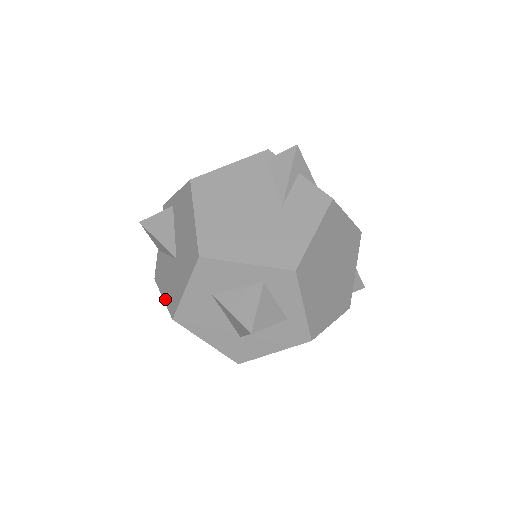
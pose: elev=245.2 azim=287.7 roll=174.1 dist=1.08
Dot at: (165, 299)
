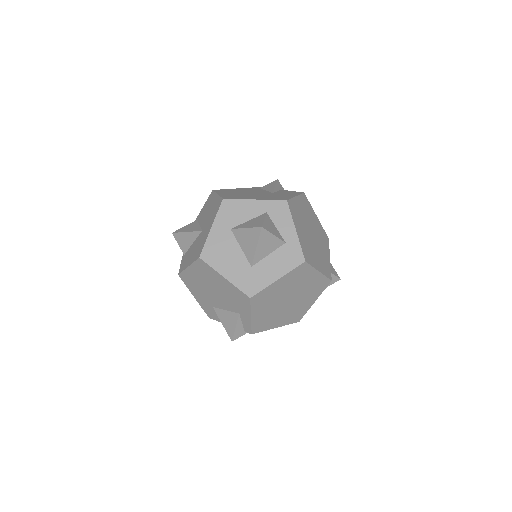
Dot at: (191, 262)
